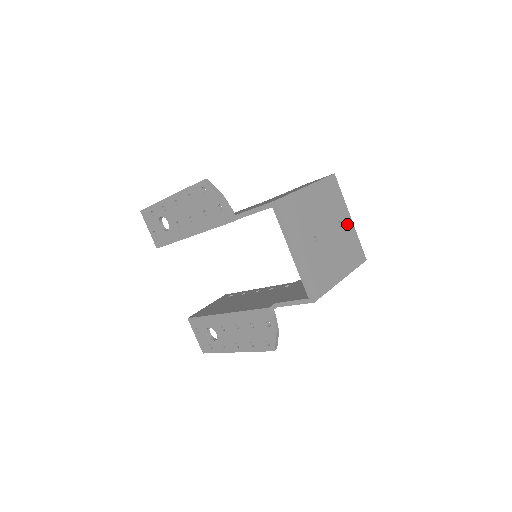
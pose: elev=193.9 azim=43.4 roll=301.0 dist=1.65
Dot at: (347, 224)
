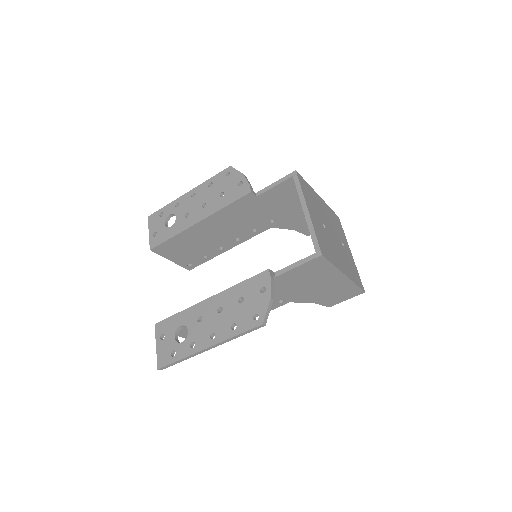
Dot at: (348, 252)
